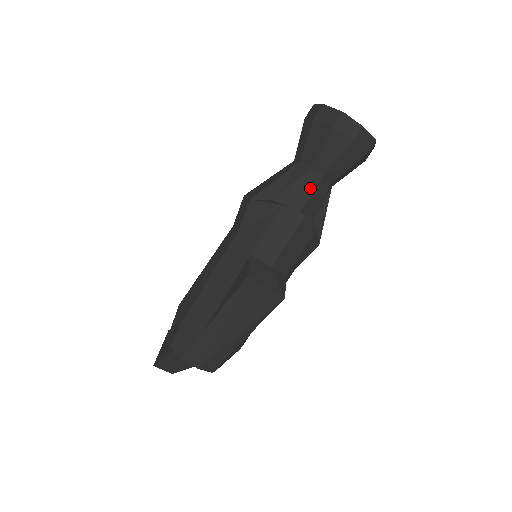
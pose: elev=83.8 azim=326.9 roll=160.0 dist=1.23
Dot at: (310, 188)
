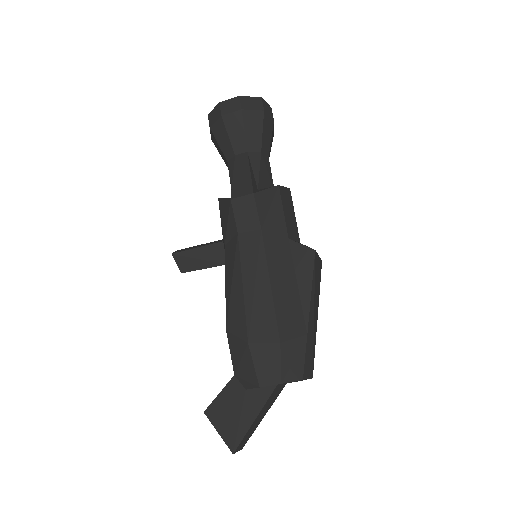
Dot at: (269, 169)
